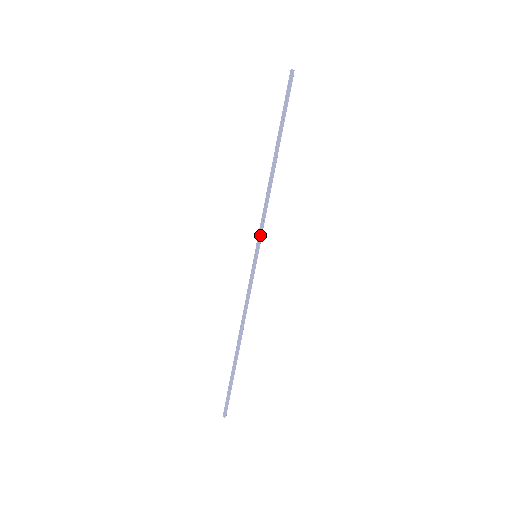
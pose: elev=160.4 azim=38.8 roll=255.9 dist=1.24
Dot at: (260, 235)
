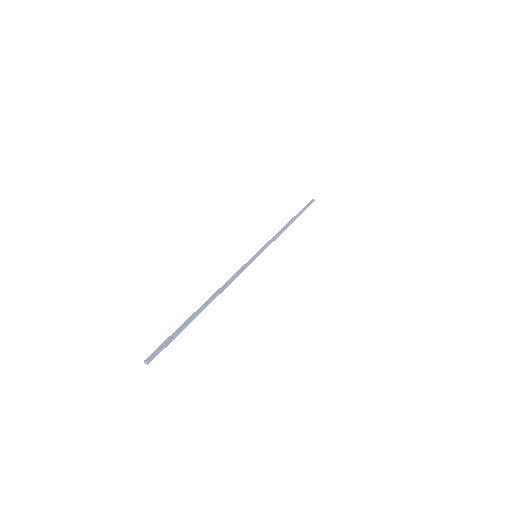
Dot at: (266, 246)
